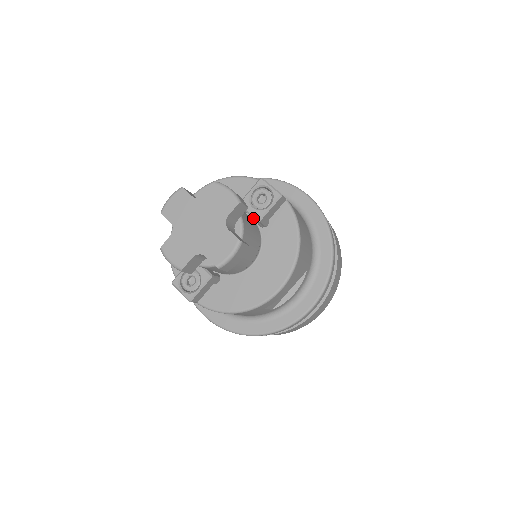
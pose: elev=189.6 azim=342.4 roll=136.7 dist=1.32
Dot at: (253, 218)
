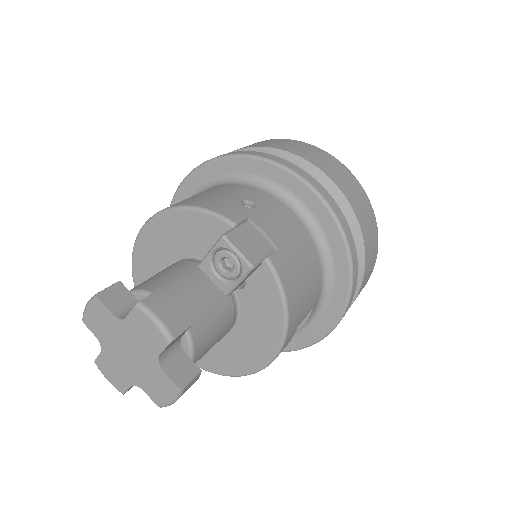
Dot at: occluded
